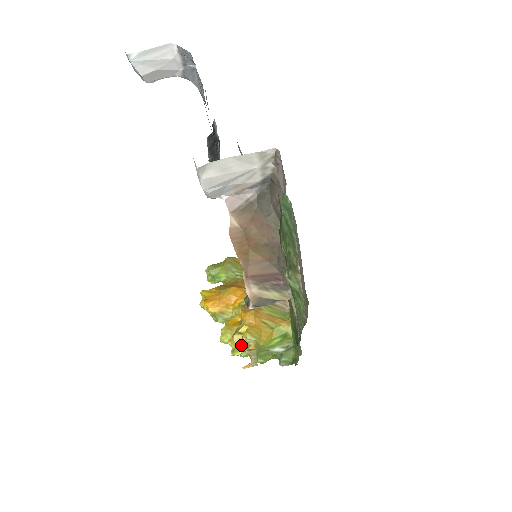
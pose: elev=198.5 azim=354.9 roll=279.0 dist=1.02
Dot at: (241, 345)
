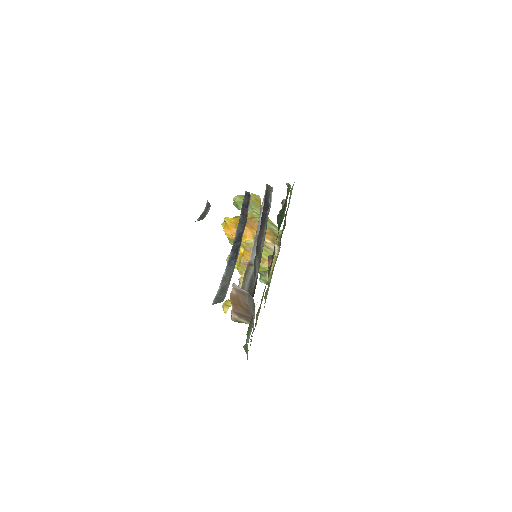
Dot at: occluded
